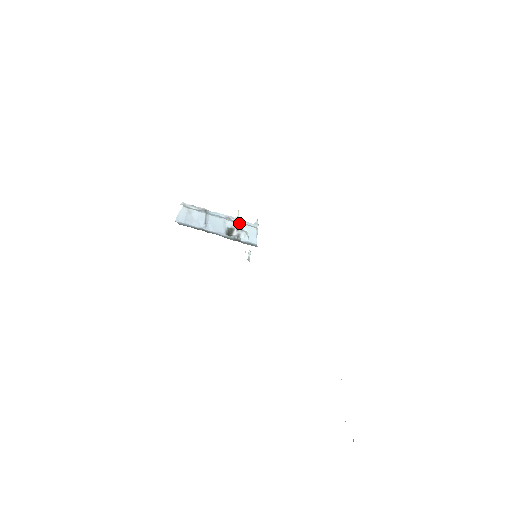
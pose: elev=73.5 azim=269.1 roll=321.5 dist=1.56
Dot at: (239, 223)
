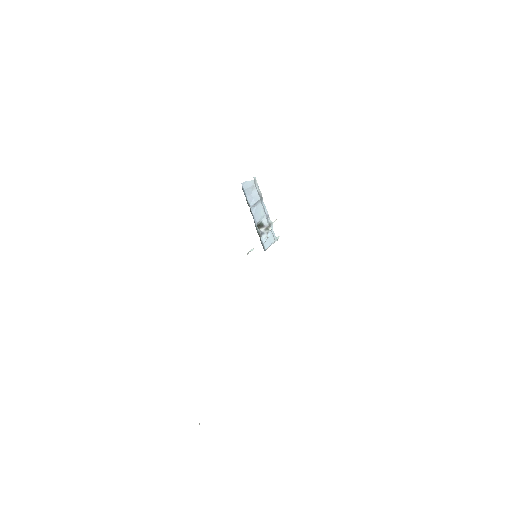
Dot at: (270, 227)
